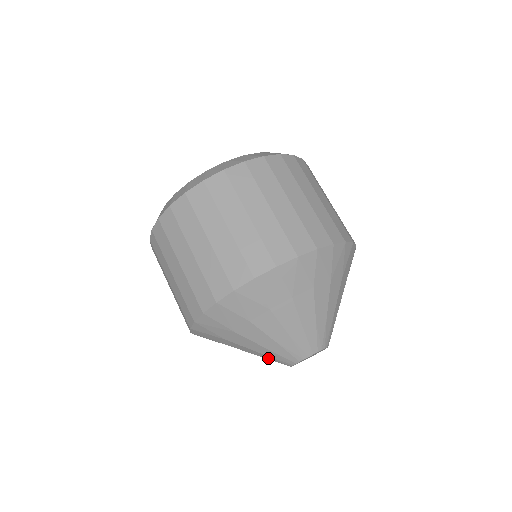
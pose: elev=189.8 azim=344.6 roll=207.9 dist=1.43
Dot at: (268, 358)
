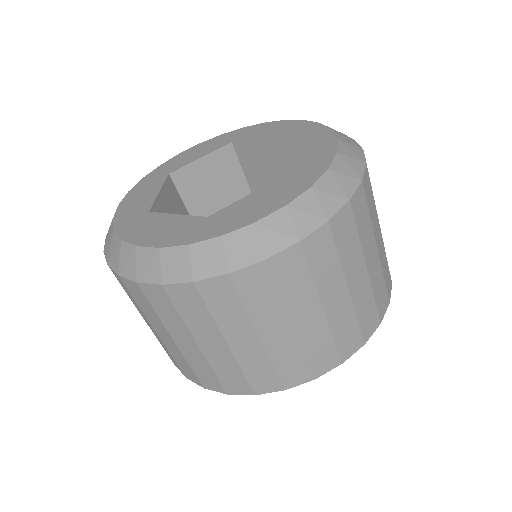
Dot at: occluded
